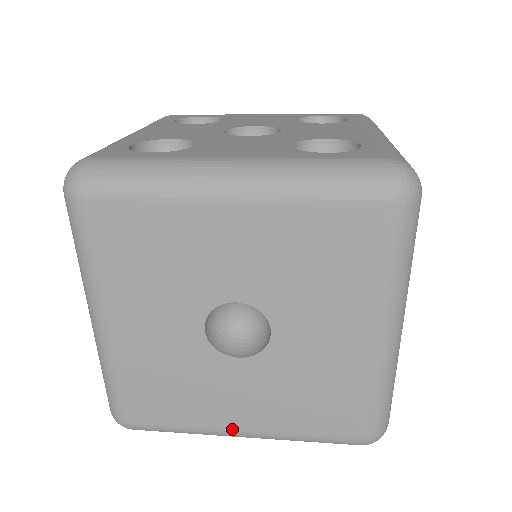
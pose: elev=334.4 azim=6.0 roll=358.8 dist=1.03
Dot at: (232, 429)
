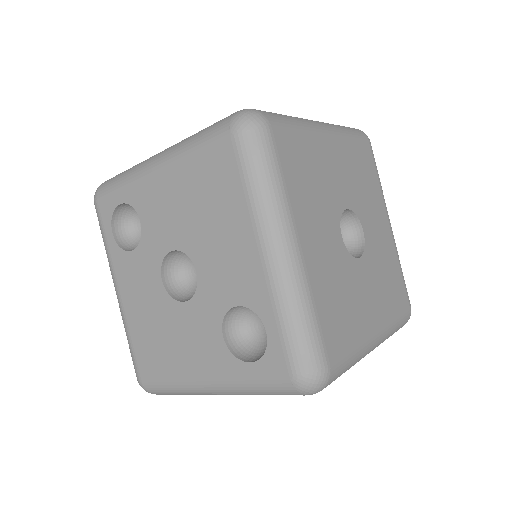
Dot at: (373, 334)
